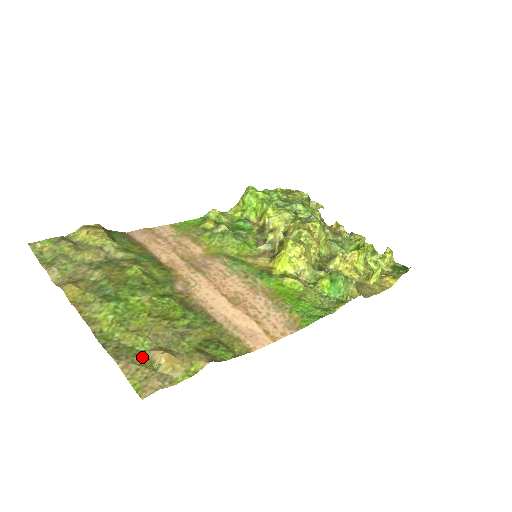
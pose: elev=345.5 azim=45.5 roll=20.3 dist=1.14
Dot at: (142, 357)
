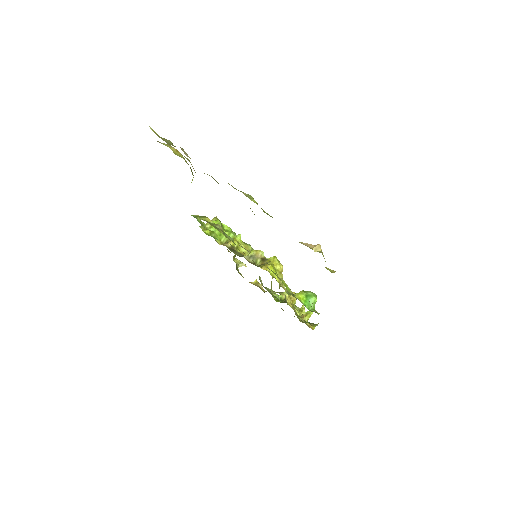
Dot at: occluded
